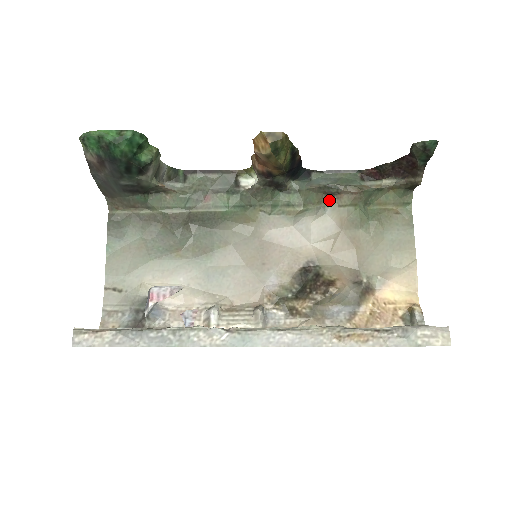
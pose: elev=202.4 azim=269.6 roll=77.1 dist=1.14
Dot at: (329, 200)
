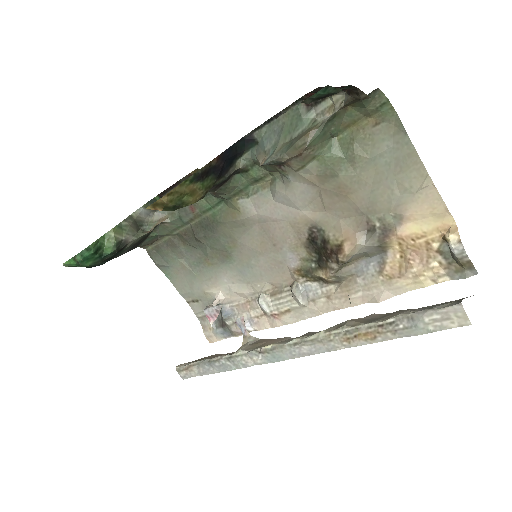
Dot at: (282, 169)
